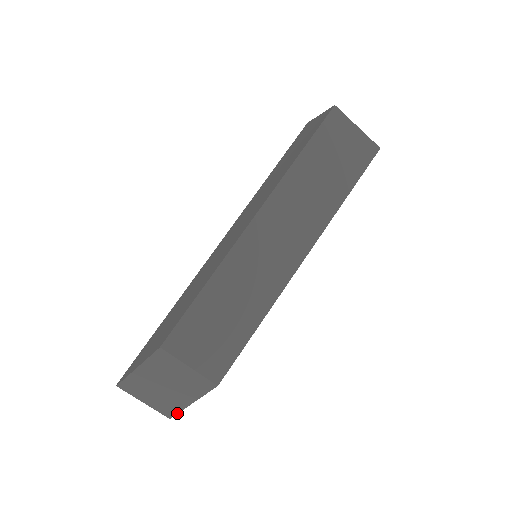
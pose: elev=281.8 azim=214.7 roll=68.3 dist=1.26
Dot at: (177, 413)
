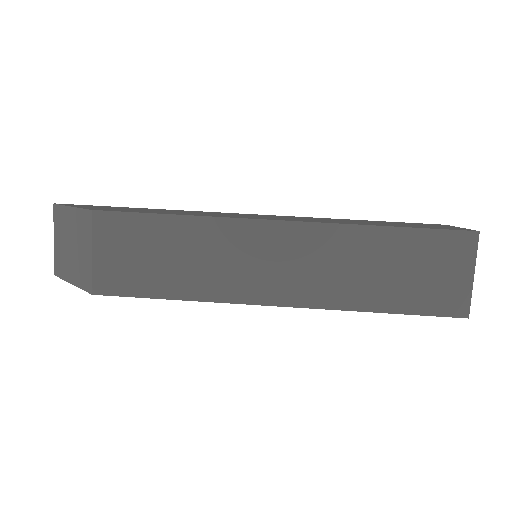
Dot at: (60, 277)
